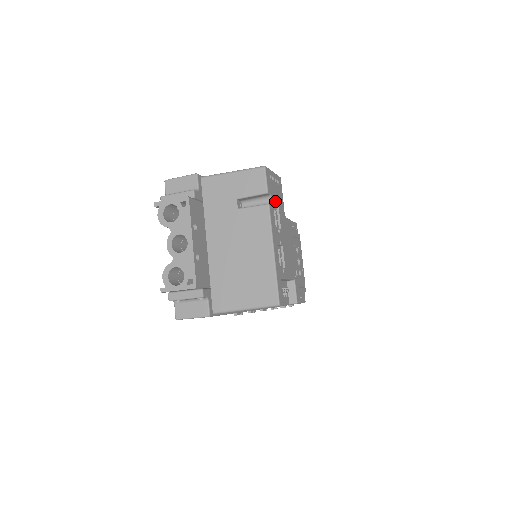
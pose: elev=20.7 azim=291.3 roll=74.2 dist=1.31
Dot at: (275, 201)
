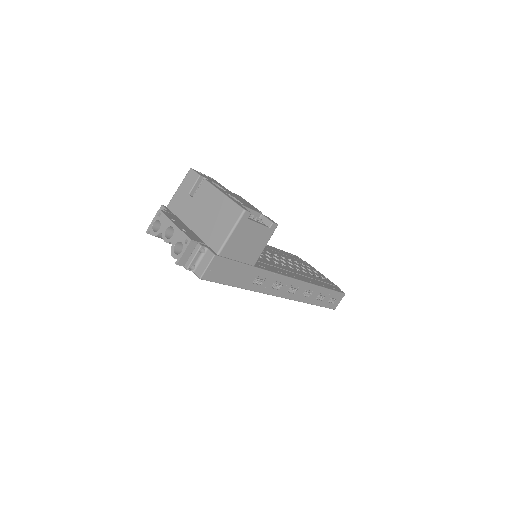
Dot at: (212, 182)
